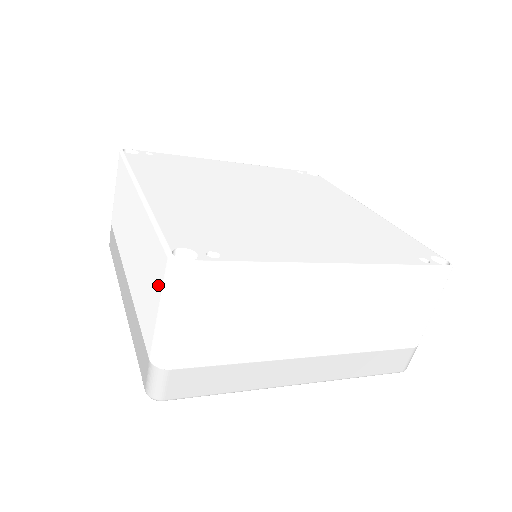
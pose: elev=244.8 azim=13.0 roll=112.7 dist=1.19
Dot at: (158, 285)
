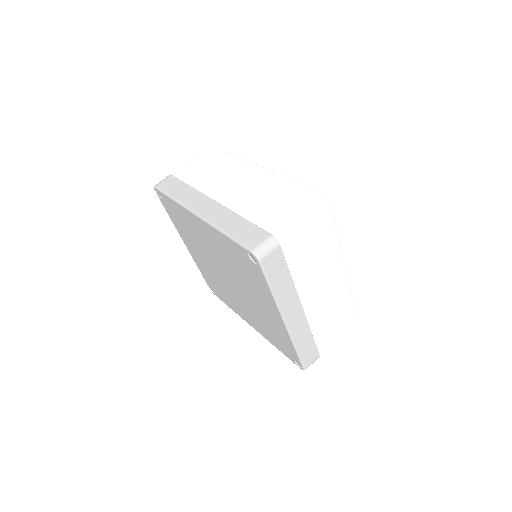
Dot at: (301, 203)
